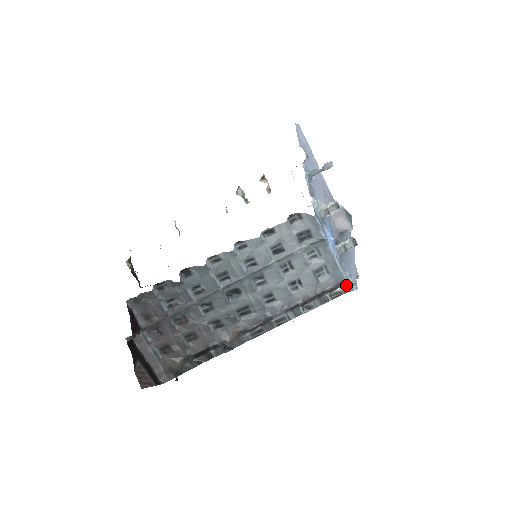
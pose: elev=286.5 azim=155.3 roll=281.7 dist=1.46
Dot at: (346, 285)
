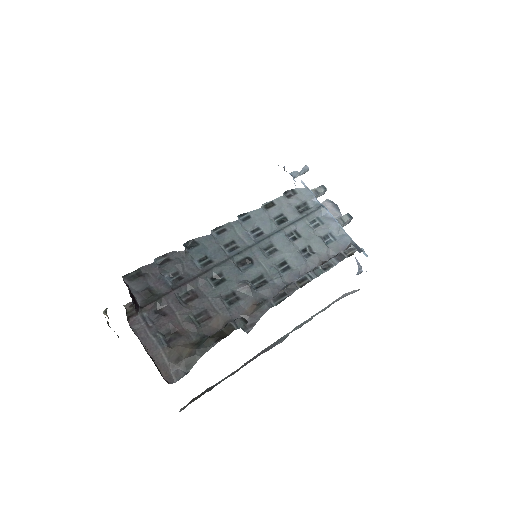
Dot at: (356, 246)
